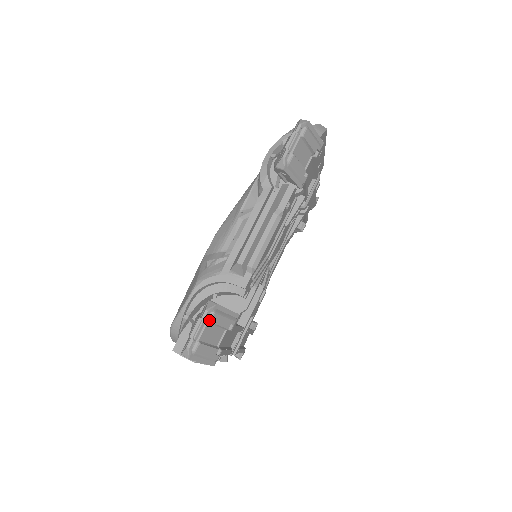
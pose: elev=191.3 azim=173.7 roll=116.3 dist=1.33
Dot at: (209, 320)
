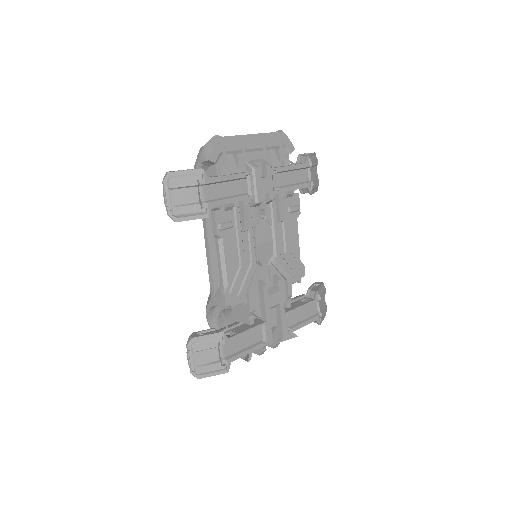
Dot at: (192, 351)
